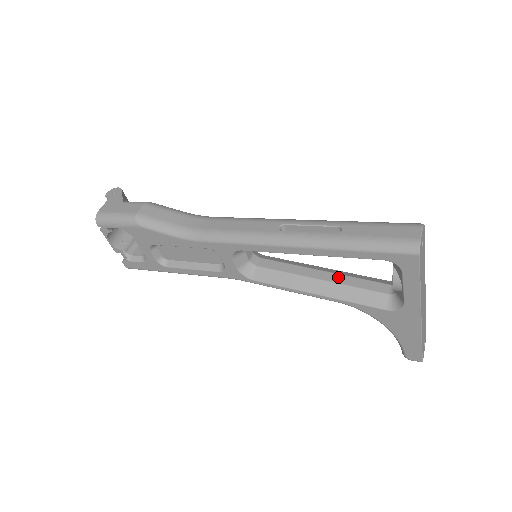
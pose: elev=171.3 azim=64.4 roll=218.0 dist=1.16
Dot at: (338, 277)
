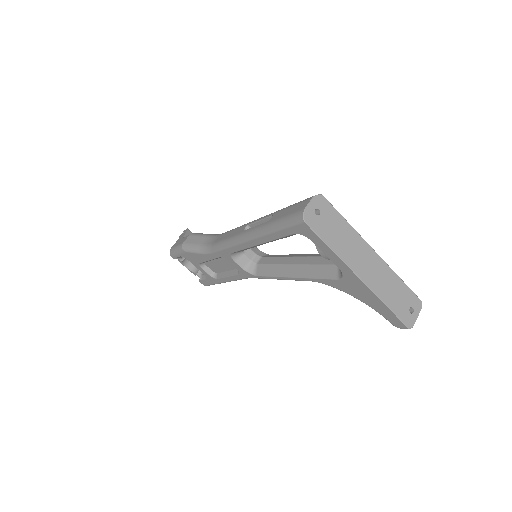
Dot at: (306, 259)
